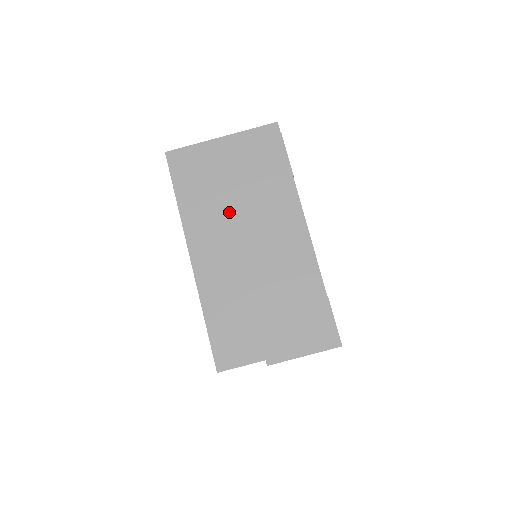
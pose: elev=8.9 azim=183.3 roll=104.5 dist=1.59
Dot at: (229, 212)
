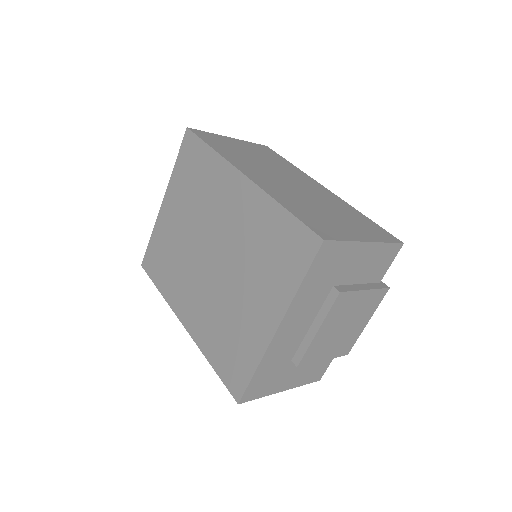
Dot at: (261, 165)
